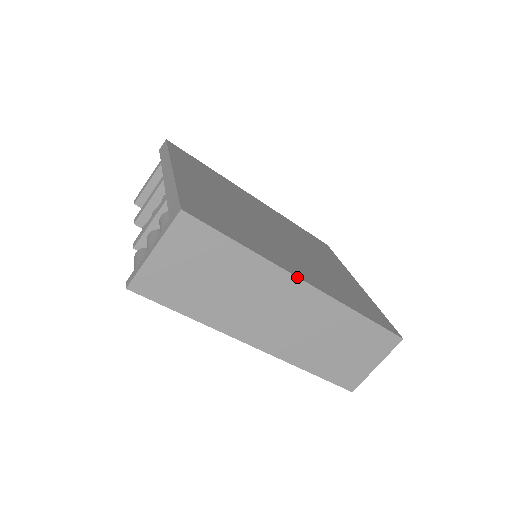
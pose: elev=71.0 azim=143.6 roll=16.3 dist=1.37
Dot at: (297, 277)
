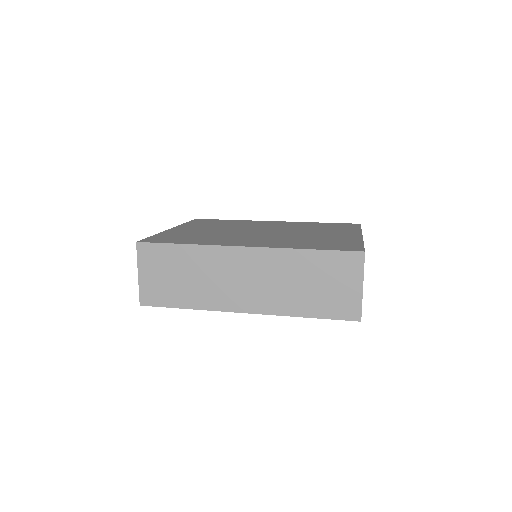
Dot at: (232, 246)
